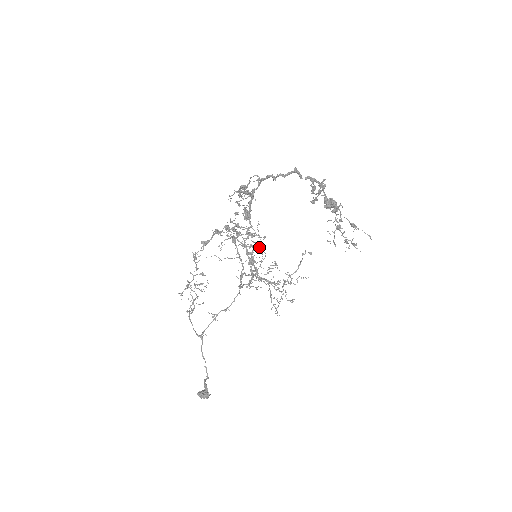
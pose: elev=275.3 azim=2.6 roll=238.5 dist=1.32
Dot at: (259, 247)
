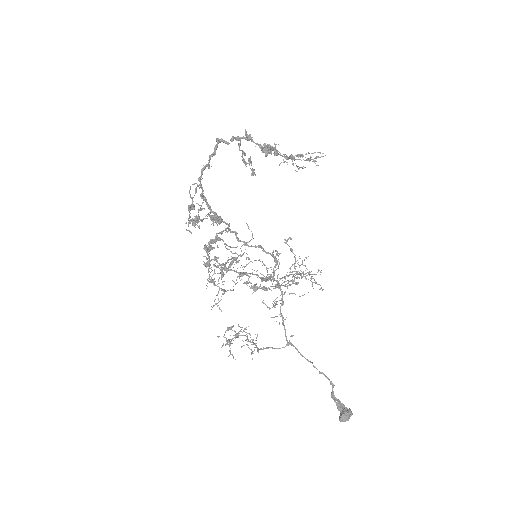
Dot at: (252, 237)
